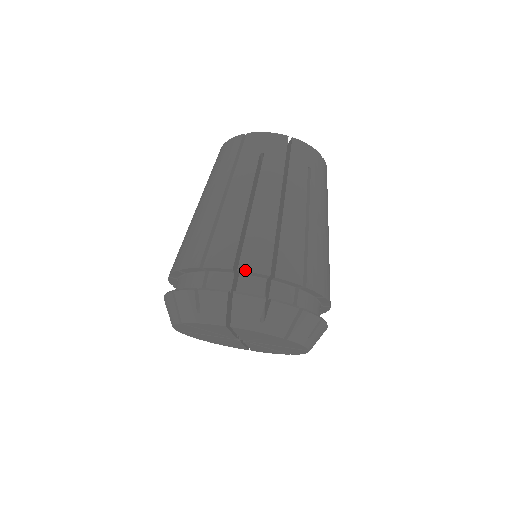
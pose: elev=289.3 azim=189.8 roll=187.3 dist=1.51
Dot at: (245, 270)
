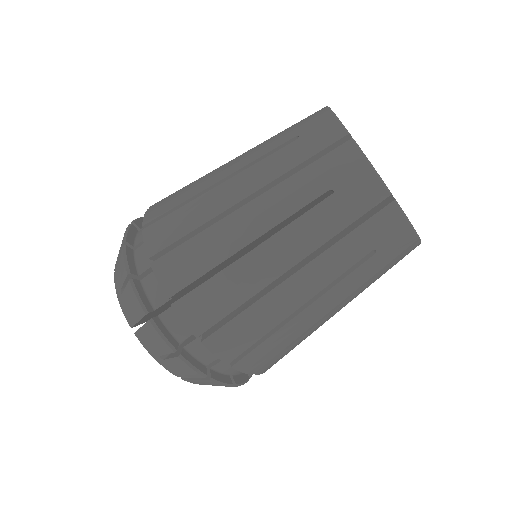
Dot at: (177, 312)
